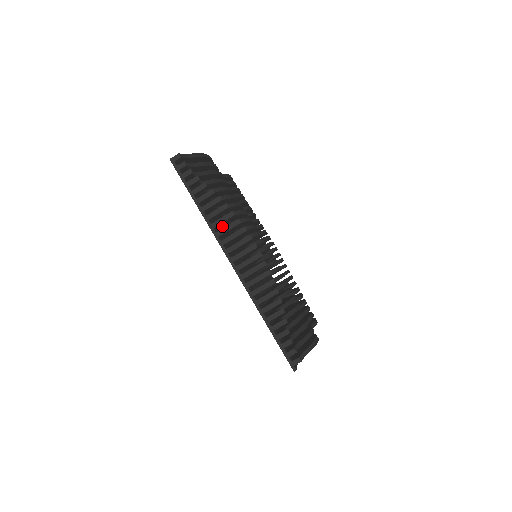
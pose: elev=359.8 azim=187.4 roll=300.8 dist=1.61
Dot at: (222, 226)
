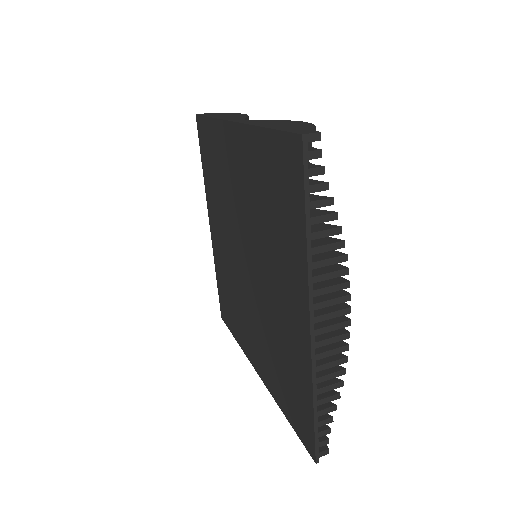
Dot at: occluded
